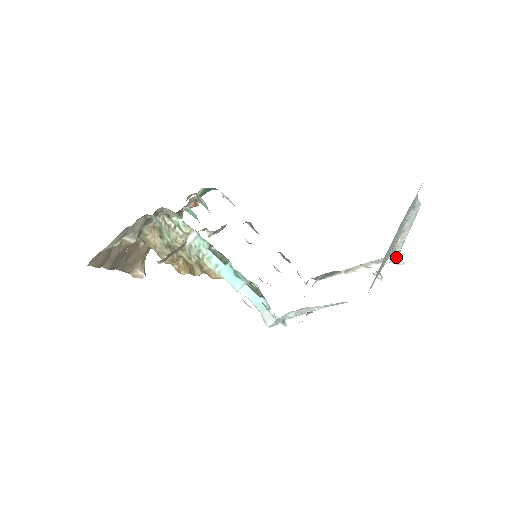
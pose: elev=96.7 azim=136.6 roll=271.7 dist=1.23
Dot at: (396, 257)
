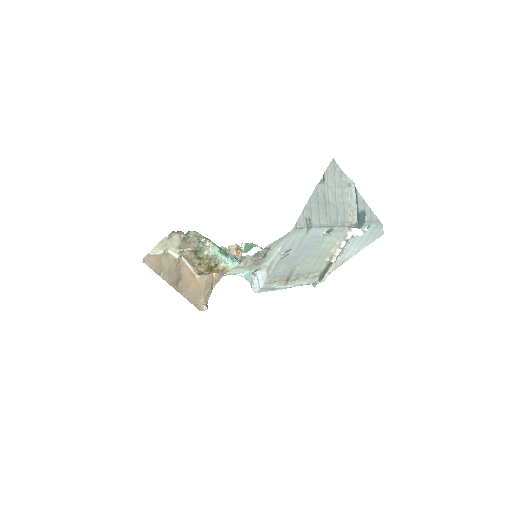
Dot at: (354, 228)
